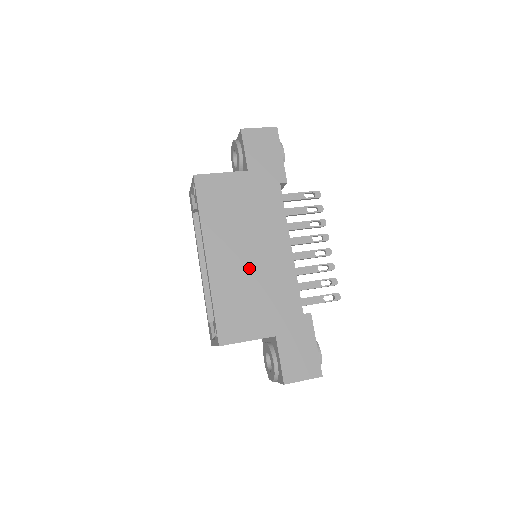
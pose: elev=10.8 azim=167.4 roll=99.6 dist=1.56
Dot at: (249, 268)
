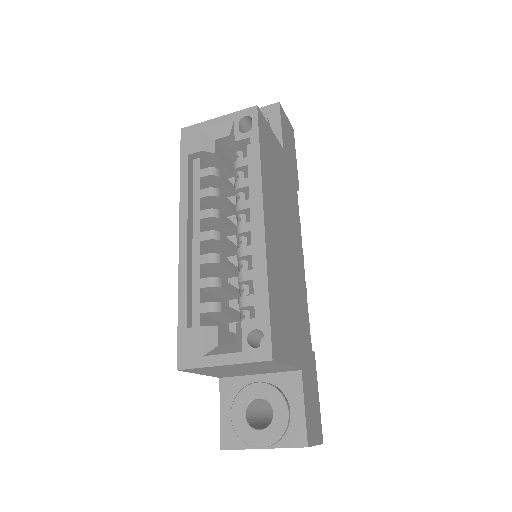
Dot at: (287, 262)
